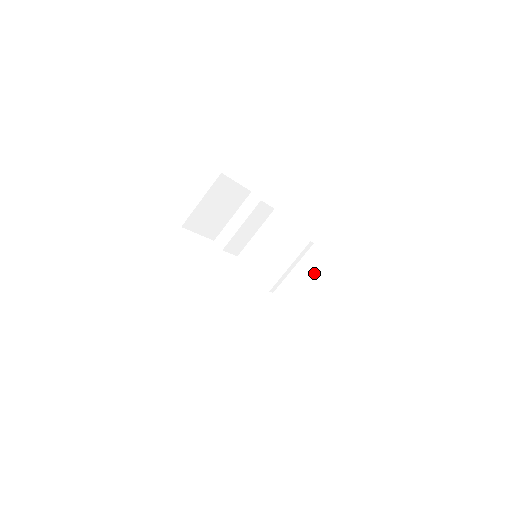
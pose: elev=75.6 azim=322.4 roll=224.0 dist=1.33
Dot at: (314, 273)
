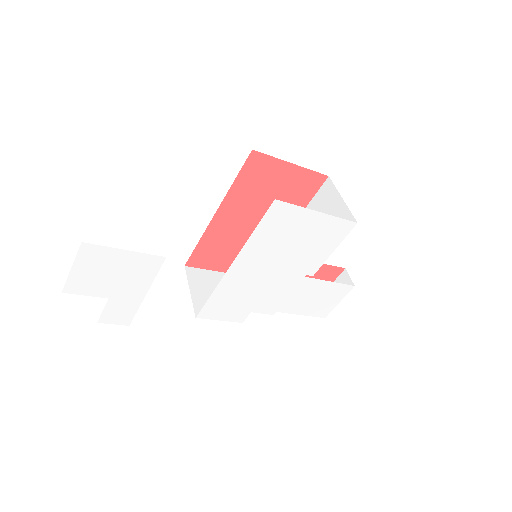
Dot at: occluded
